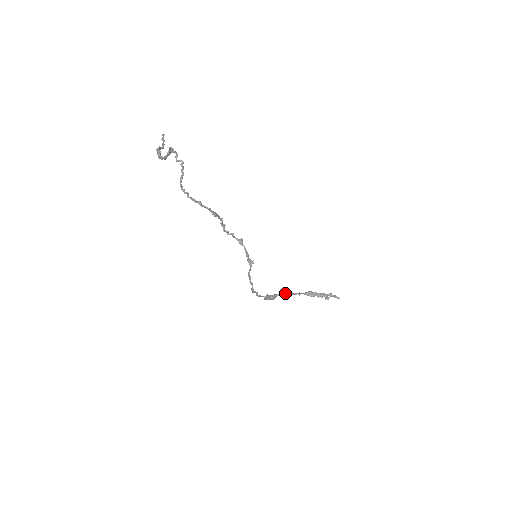
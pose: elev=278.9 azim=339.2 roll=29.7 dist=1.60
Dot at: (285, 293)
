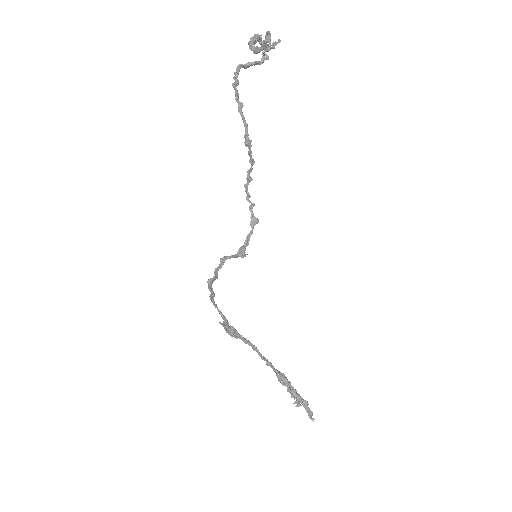
Dot at: (252, 344)
